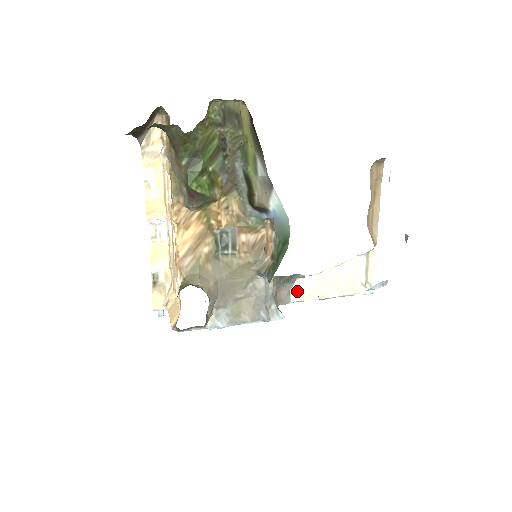
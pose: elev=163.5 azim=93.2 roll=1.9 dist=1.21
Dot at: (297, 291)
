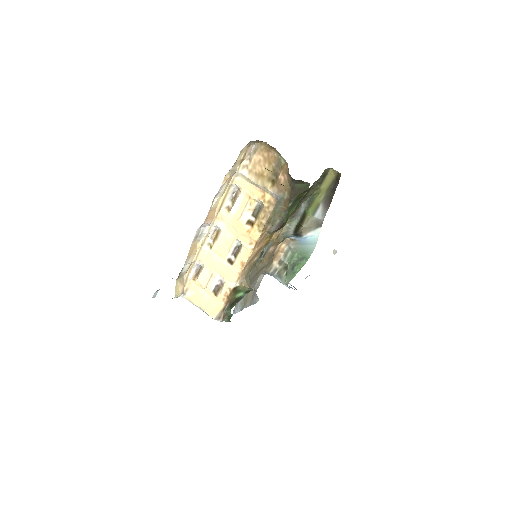
Dot at: occluded
